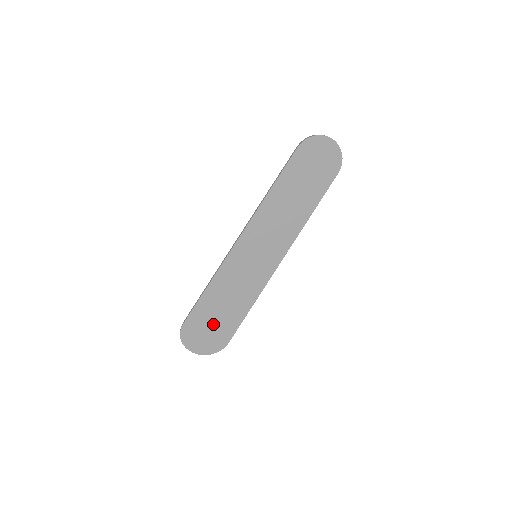
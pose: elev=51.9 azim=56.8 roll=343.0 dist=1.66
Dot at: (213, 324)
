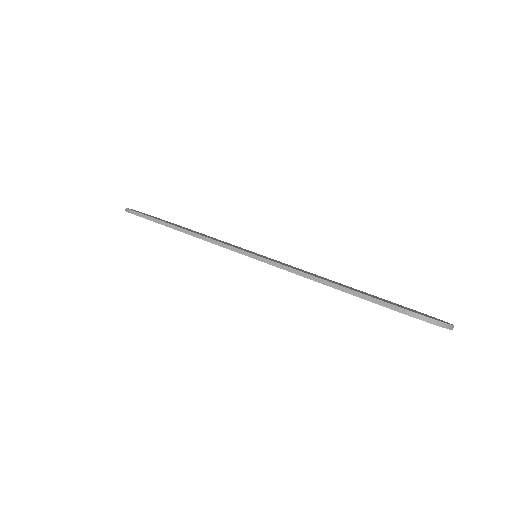
Dot at: occluded
